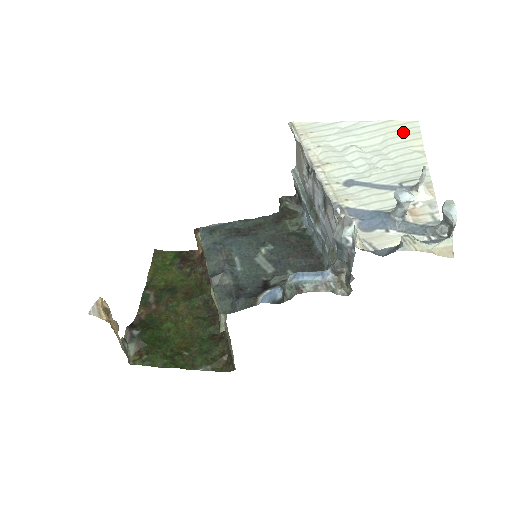
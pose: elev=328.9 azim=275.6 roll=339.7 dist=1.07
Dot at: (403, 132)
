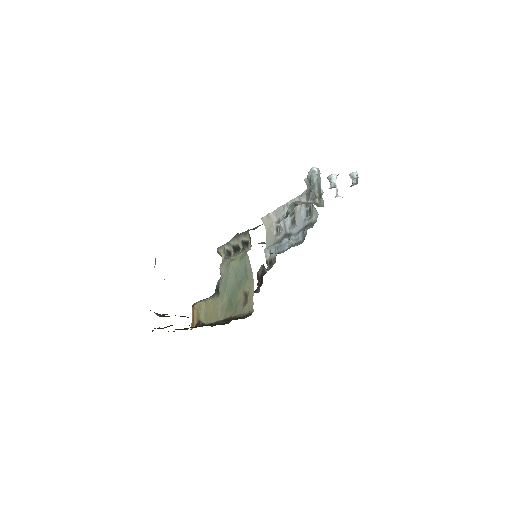
Dot at: occluded
